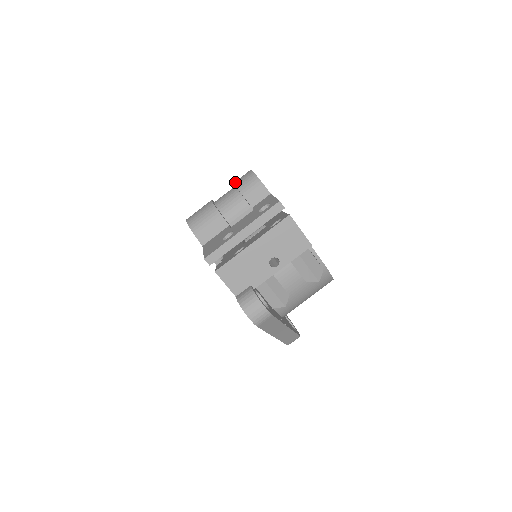
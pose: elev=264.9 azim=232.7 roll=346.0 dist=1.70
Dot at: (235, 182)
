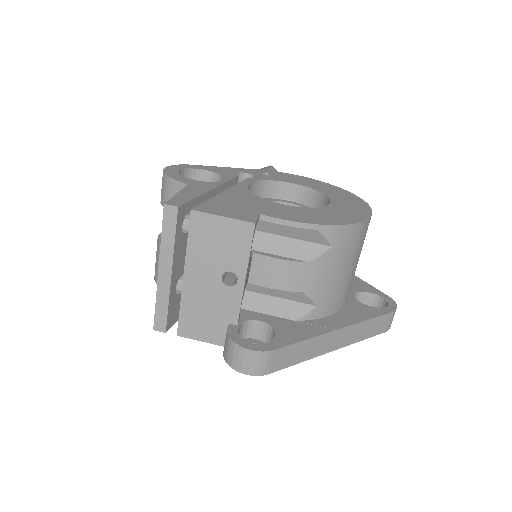
Dot at: occluded
